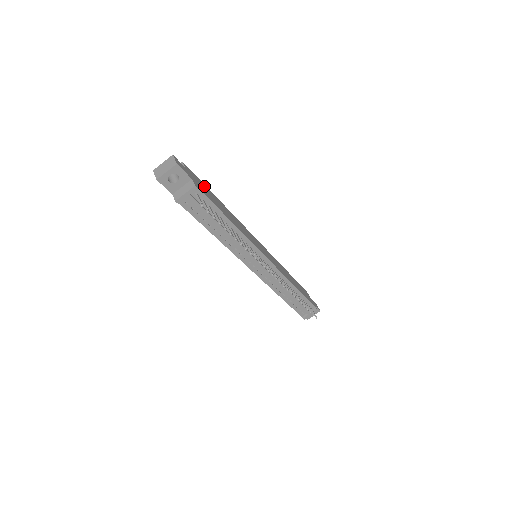
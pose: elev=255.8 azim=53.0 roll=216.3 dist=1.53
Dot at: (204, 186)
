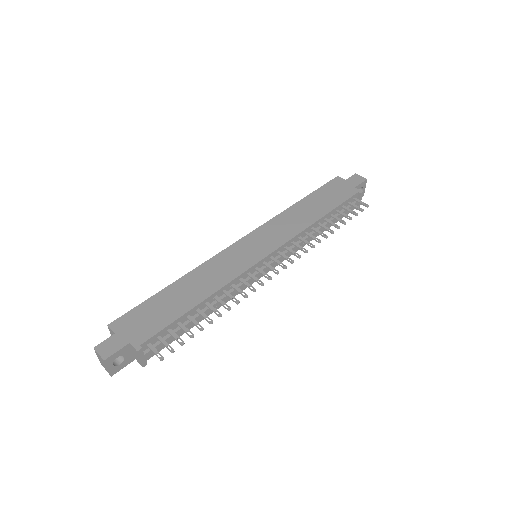
Dot at: (146, 308)
